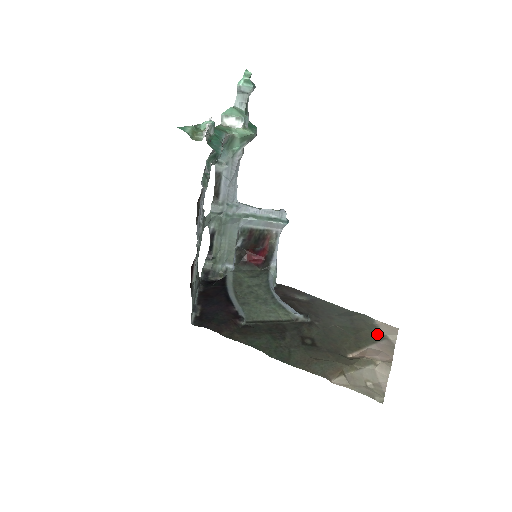
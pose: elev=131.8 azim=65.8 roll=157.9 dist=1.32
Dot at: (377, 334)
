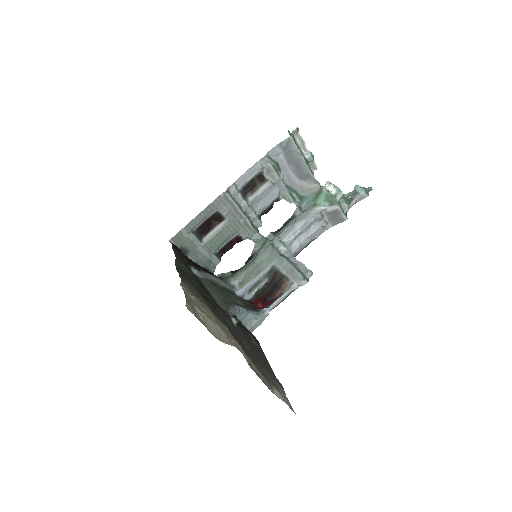
Dot at: (268, 378)
